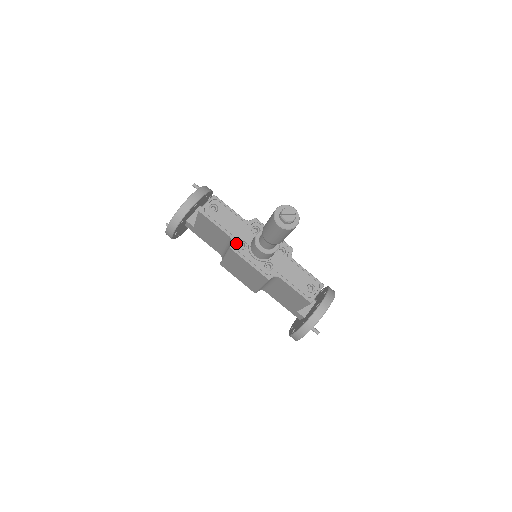
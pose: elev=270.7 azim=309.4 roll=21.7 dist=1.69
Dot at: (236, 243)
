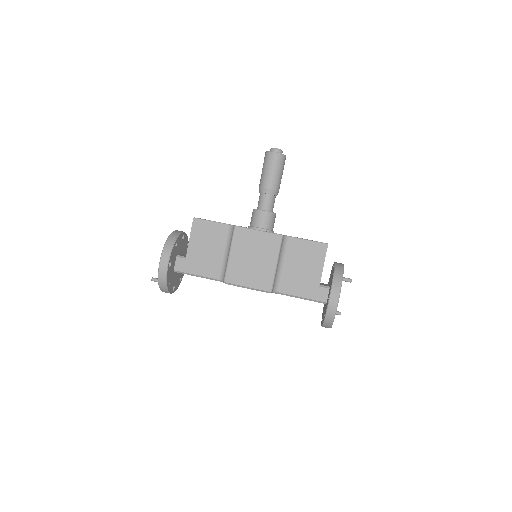
Dot at: occluded
